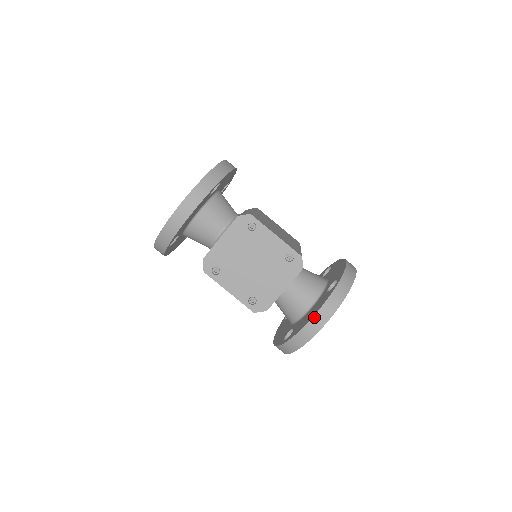
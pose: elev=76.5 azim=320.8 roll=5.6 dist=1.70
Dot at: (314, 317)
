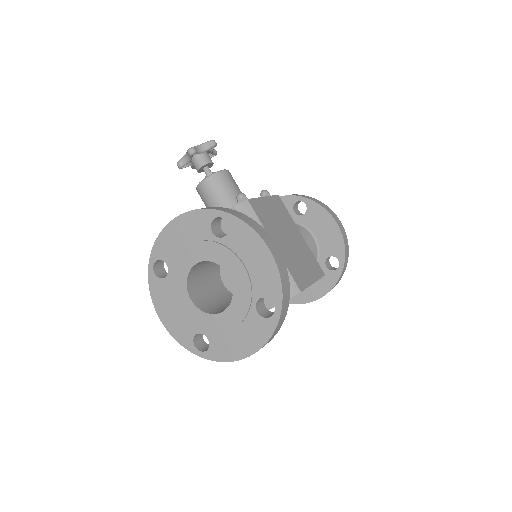
Dot at: occluded
